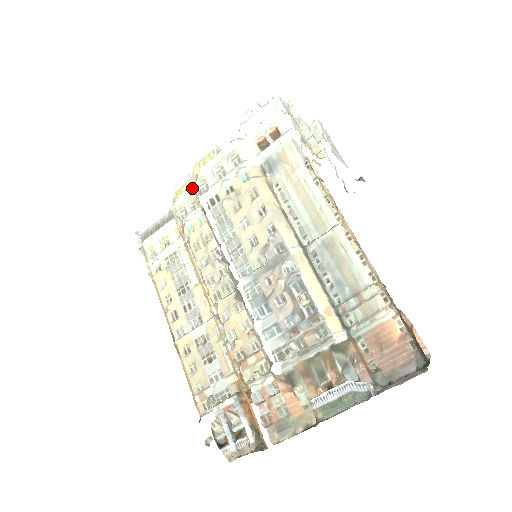
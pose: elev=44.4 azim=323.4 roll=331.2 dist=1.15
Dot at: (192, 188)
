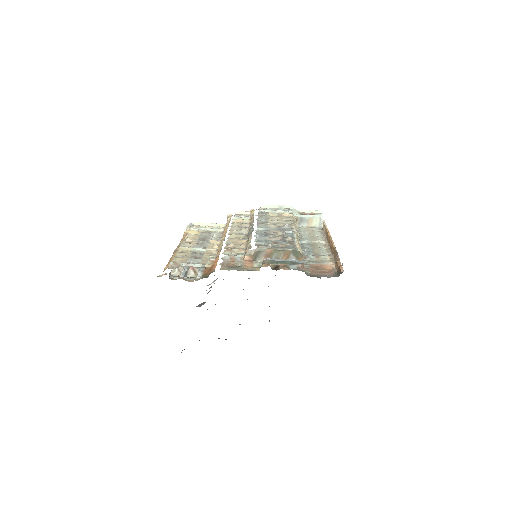
Dot at: (252, 210)
